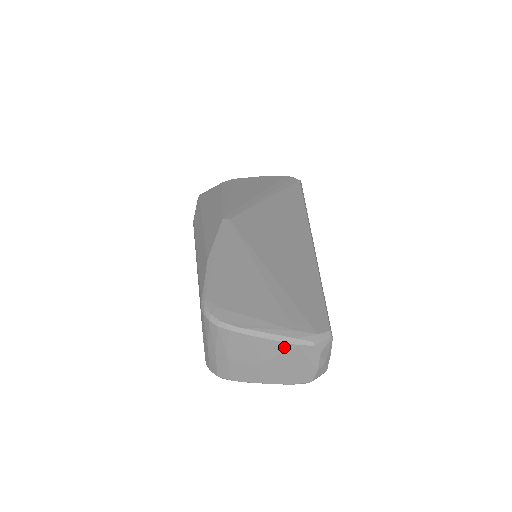
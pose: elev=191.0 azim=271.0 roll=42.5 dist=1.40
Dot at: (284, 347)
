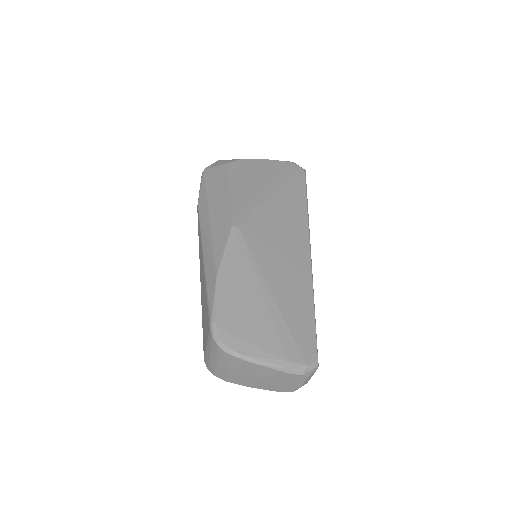
Dot at: (278, 373)
